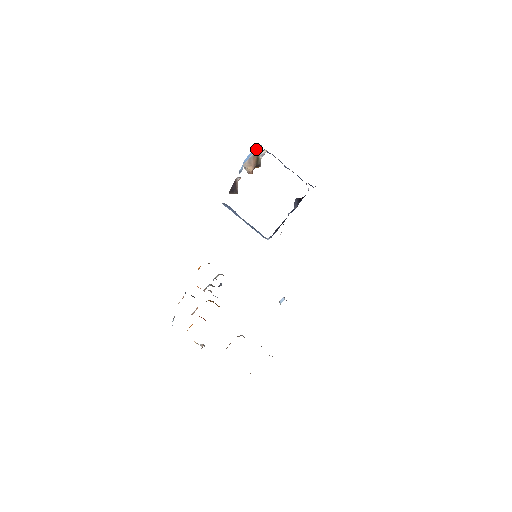
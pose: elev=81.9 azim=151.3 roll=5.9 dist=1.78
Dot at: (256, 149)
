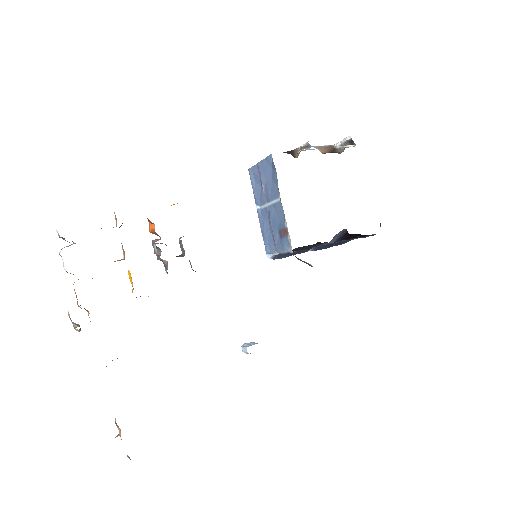
Dot at: occluded
